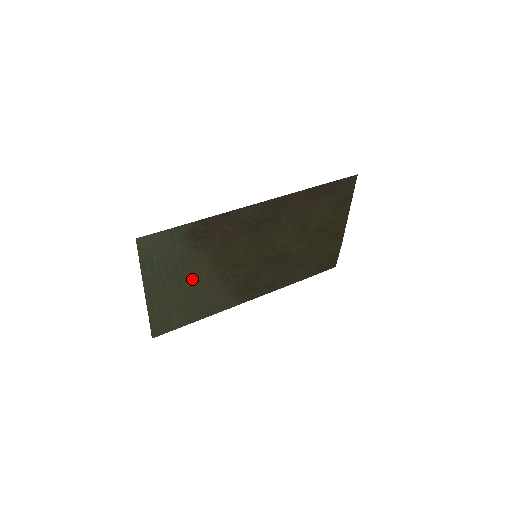
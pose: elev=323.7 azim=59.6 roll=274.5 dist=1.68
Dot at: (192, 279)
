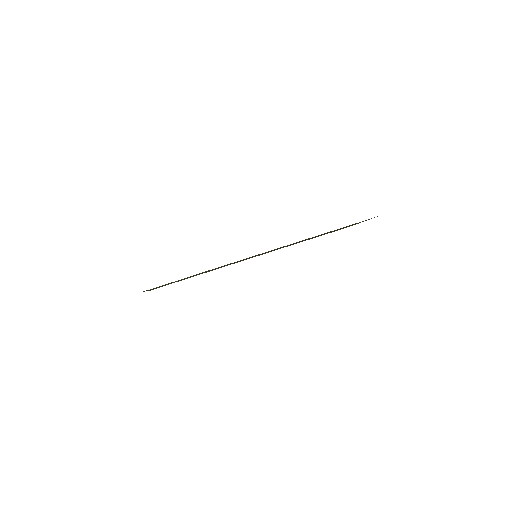
Dot at: occluded
